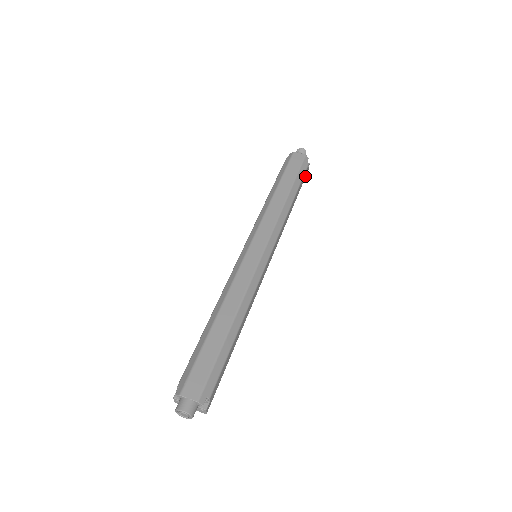
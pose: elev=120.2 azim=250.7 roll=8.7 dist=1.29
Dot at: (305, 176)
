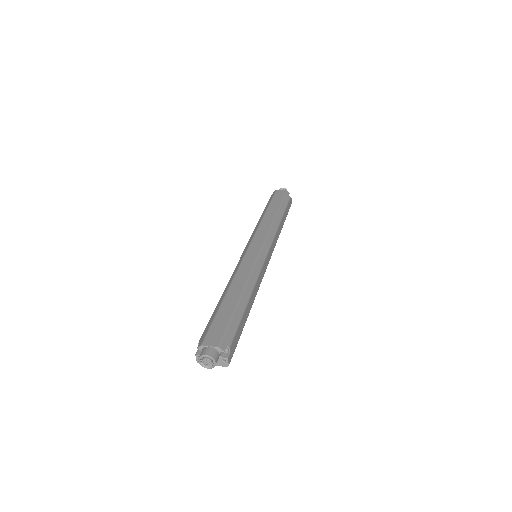
Dot at: (289, 207)
